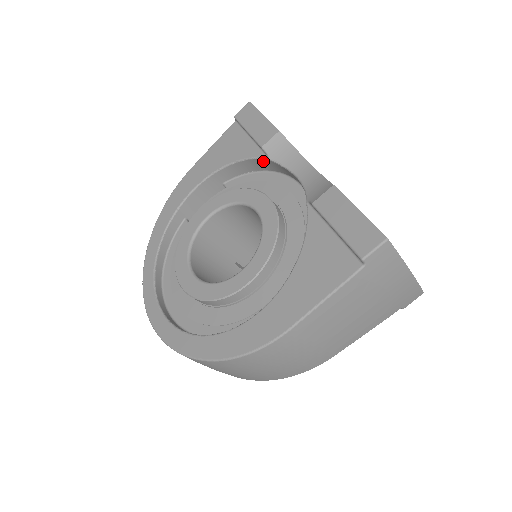
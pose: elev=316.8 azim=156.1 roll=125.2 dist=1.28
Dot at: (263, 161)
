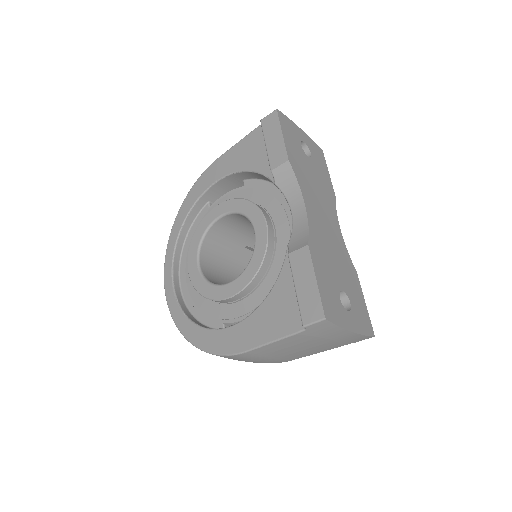
Dot at: occluded
